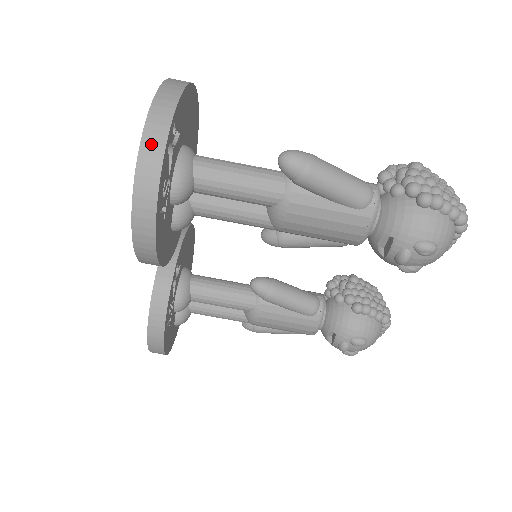
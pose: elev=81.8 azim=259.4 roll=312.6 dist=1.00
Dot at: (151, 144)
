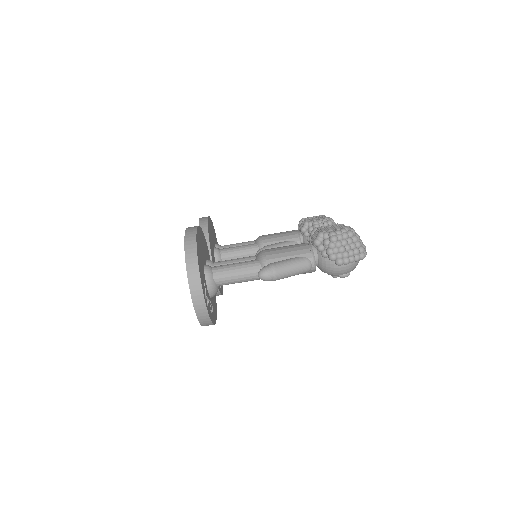
Dot at: (201, 313)
